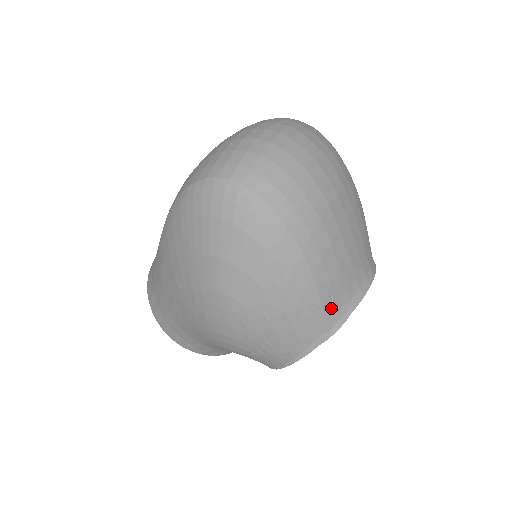
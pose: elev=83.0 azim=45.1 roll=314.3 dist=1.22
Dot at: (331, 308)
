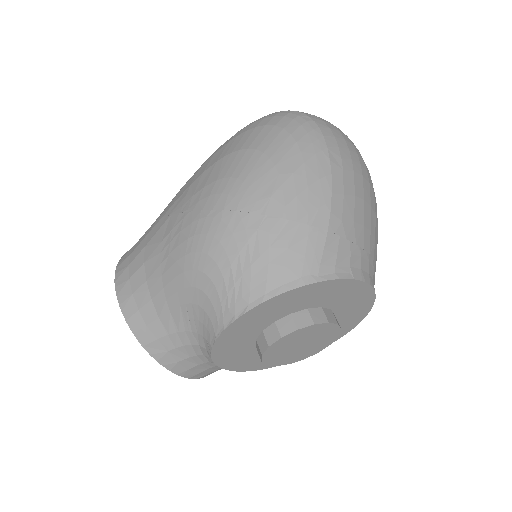
Dot at: (332, 251)
